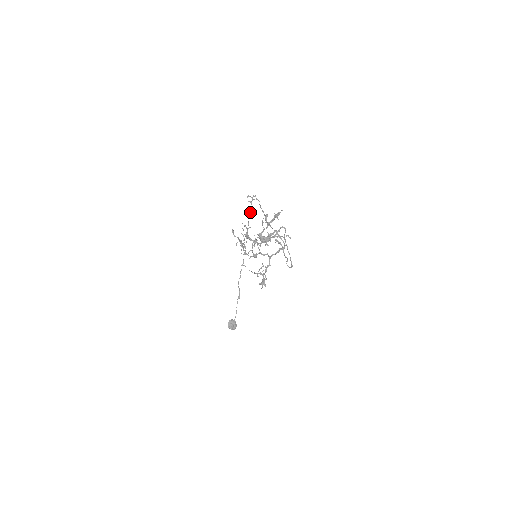
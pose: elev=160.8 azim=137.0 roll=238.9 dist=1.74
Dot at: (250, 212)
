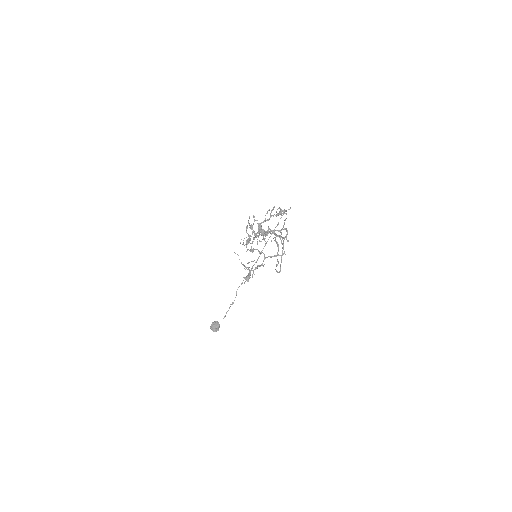
Dot at: (277, 225)
